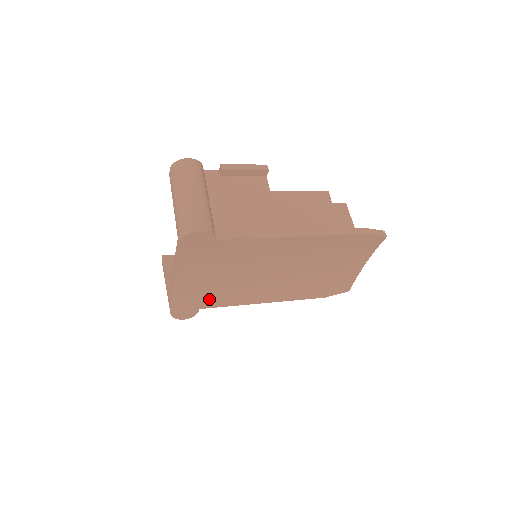
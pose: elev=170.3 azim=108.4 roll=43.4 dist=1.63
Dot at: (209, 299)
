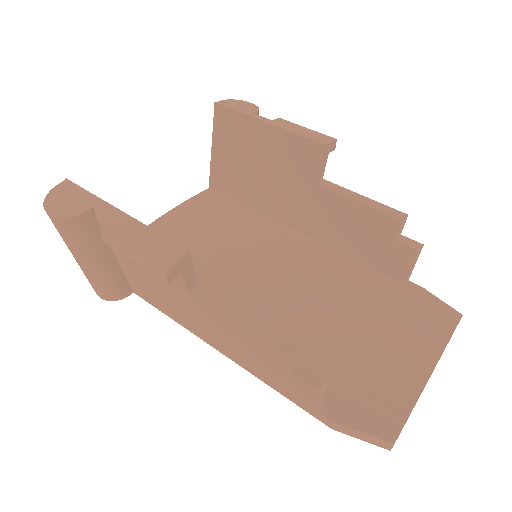
Dot at: occluded
